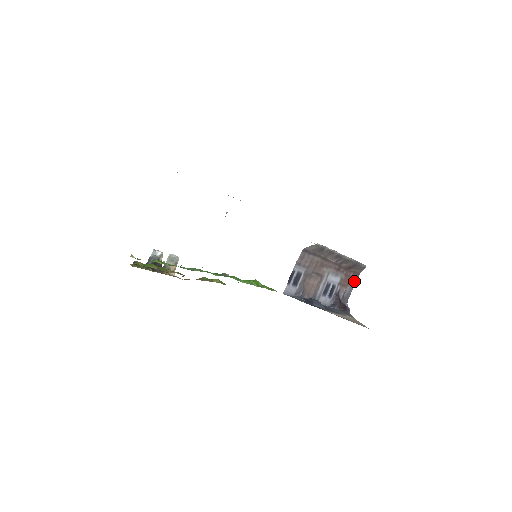
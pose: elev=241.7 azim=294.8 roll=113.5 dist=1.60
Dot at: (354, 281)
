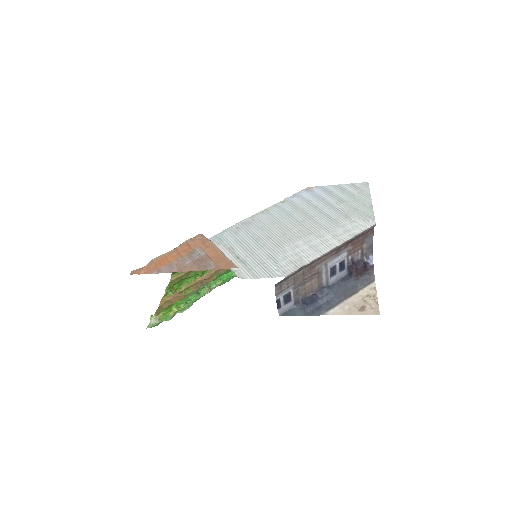
Dot at: (370, 235)
